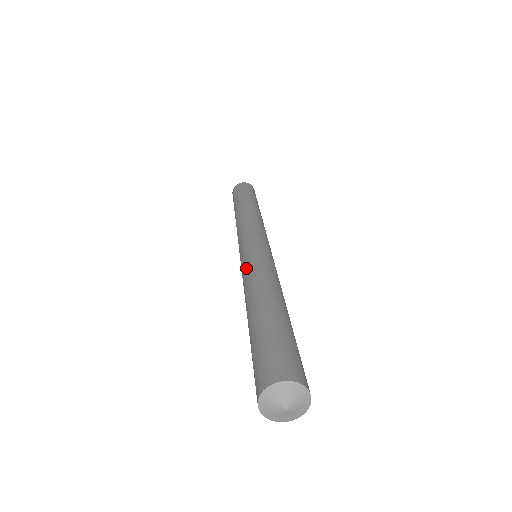
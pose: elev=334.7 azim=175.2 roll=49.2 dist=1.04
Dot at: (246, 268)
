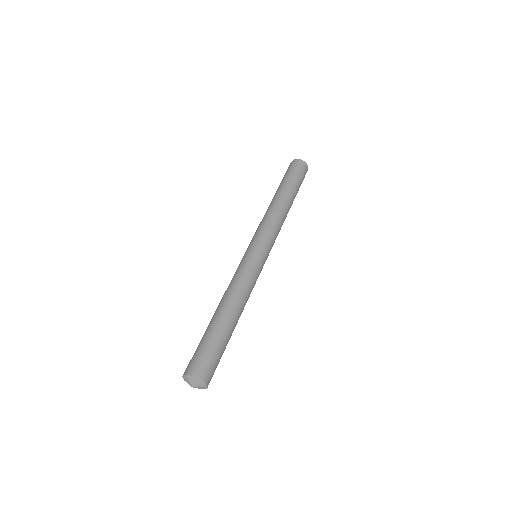
Dot at: (241, 273)
